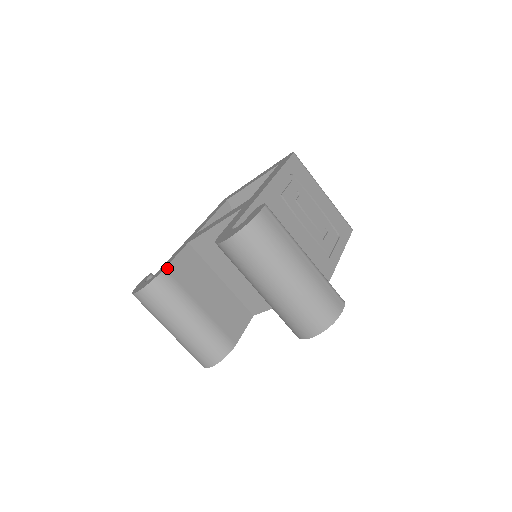
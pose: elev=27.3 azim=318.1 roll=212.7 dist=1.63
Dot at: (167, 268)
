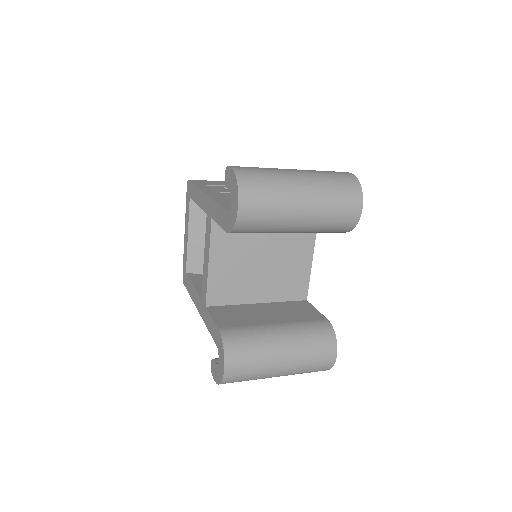
Dot at: (219, 327)
